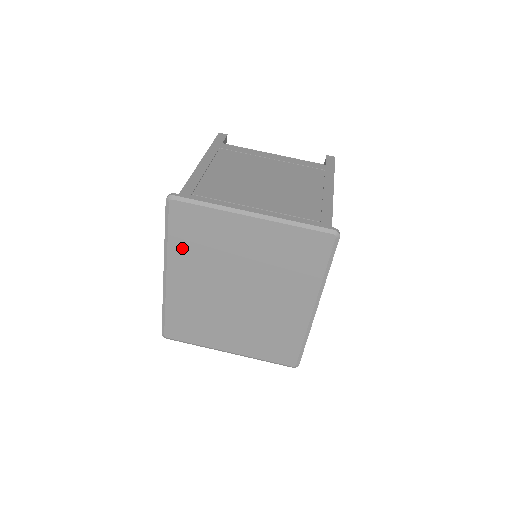
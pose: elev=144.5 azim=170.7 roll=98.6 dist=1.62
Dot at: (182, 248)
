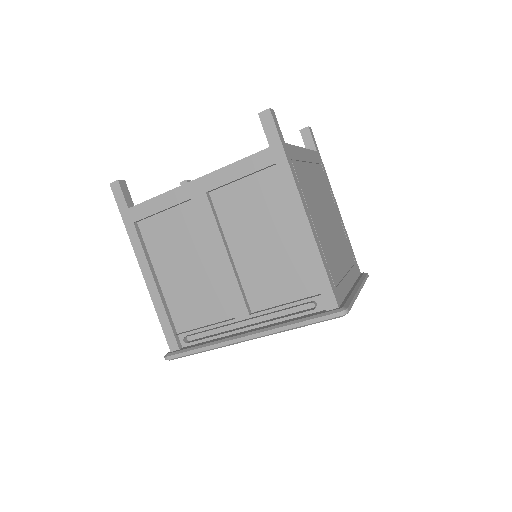
Dot at: occluded
